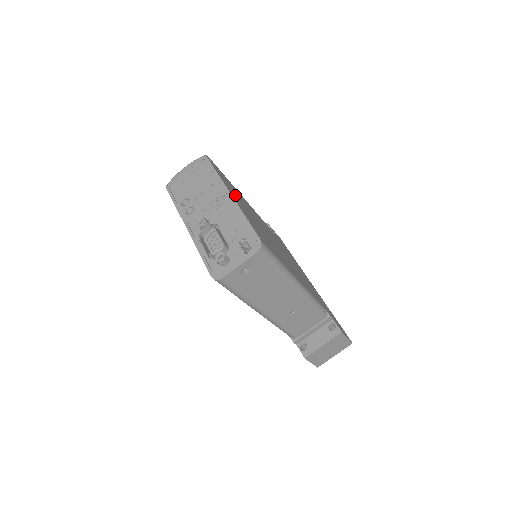
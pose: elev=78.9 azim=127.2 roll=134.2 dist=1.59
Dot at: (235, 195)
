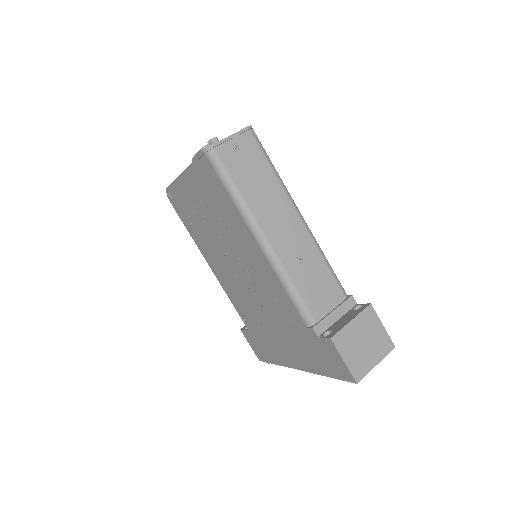
Dot at: occluded
